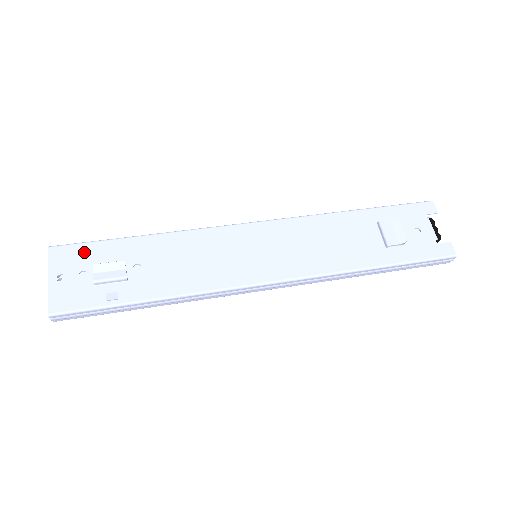
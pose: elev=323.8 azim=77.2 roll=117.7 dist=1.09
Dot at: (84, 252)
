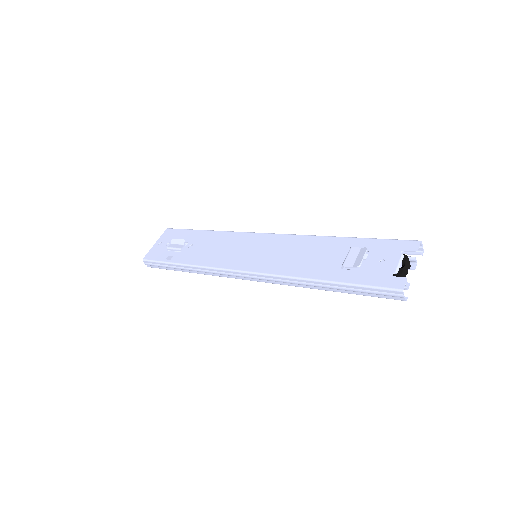
Dot at: (177, 233)
